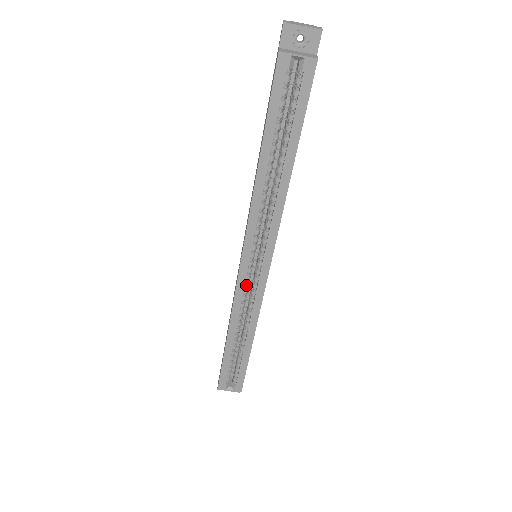
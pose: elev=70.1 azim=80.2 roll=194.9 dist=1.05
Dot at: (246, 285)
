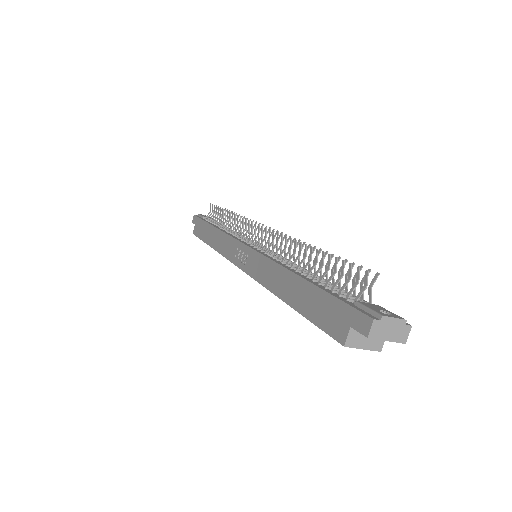
Dot at: occluded
